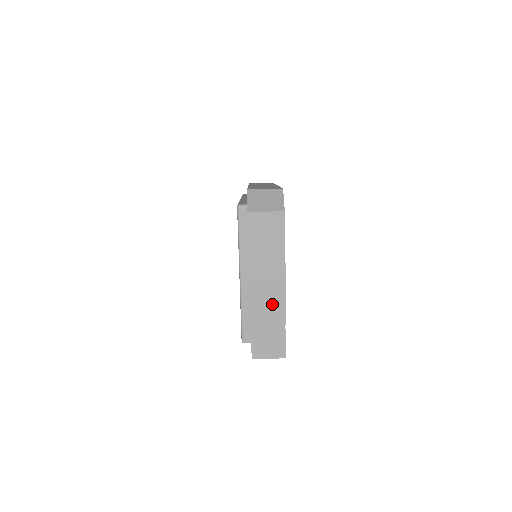
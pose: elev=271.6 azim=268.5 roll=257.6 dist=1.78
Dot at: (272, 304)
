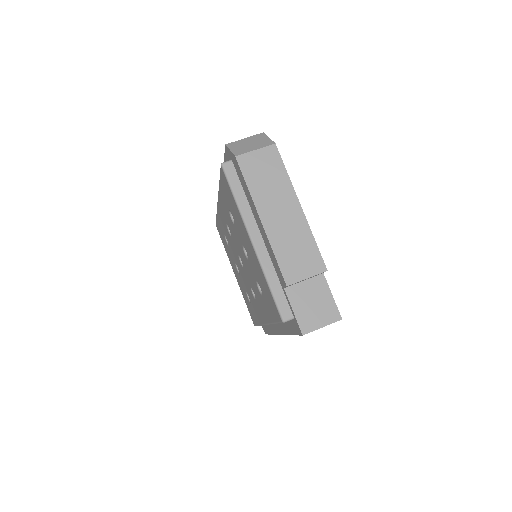
Dot at: (301, 251)
